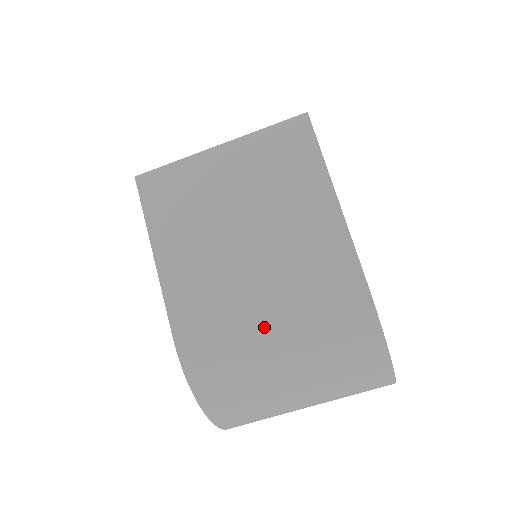
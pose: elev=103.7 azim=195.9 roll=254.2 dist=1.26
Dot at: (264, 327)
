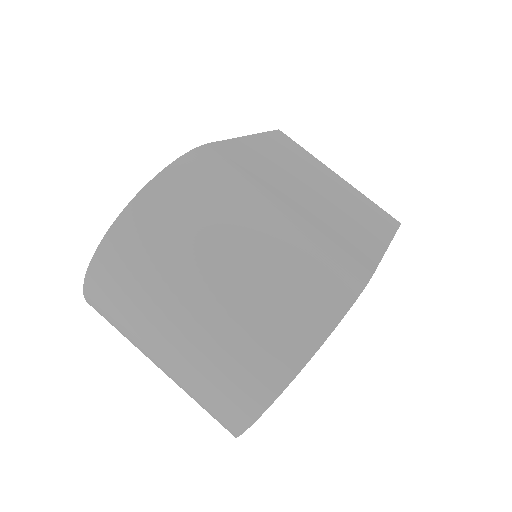
Dot at: (276, 206)
